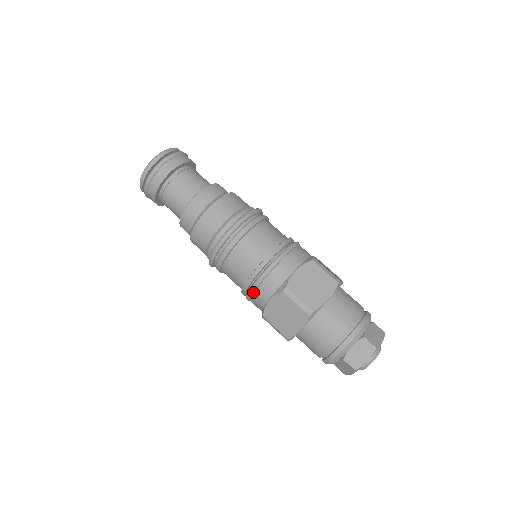
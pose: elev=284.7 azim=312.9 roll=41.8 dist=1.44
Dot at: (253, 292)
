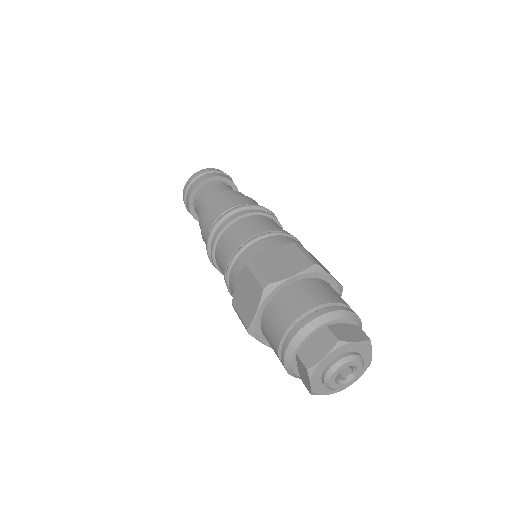
Dot at: (228, 276)
